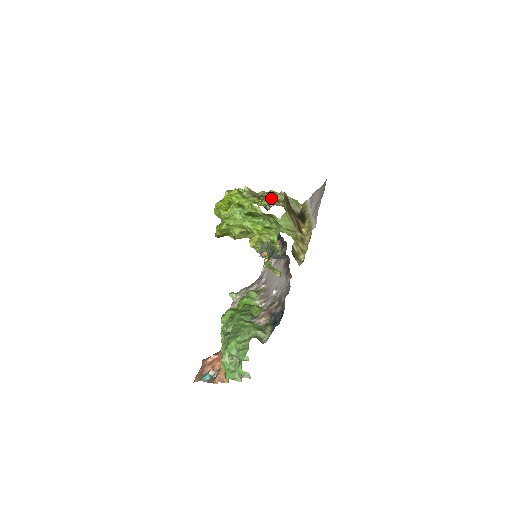
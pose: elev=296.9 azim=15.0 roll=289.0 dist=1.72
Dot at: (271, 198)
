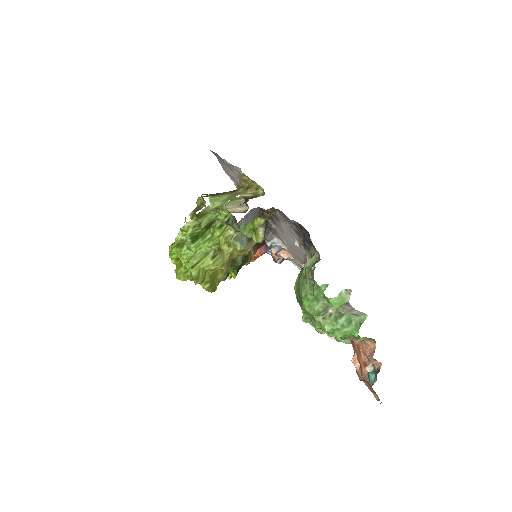
Dot at: (194, 211)
